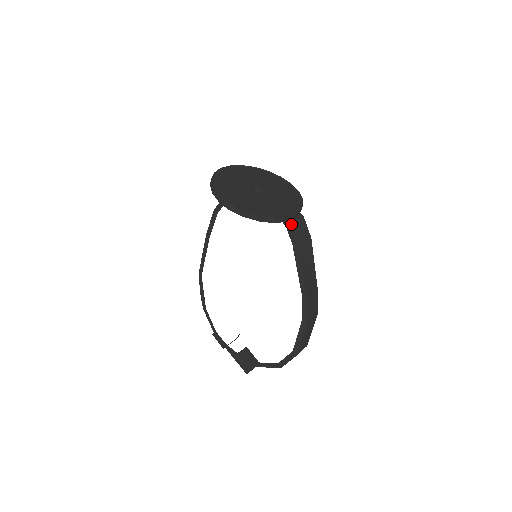
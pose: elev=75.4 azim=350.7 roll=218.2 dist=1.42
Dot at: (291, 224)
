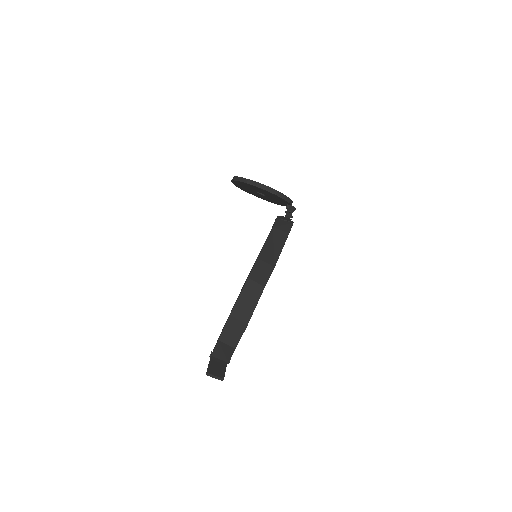
Dot at: (277, 219)
